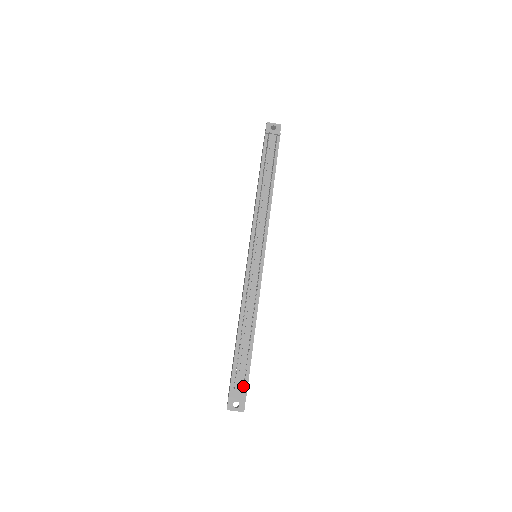
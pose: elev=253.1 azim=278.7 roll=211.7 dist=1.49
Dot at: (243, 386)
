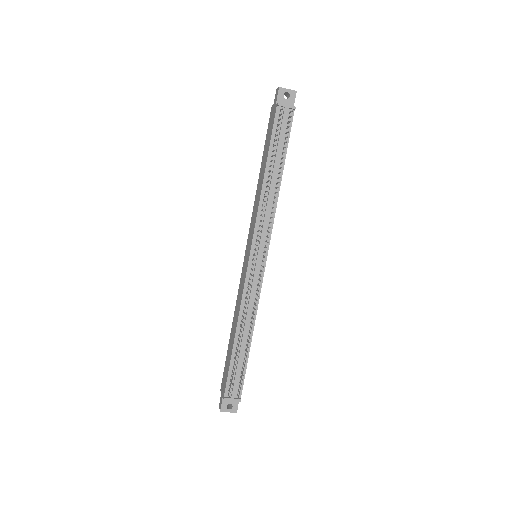
Dot at: (237, 392)
